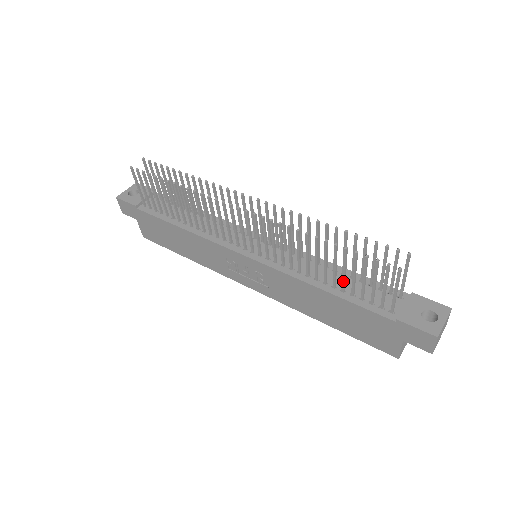
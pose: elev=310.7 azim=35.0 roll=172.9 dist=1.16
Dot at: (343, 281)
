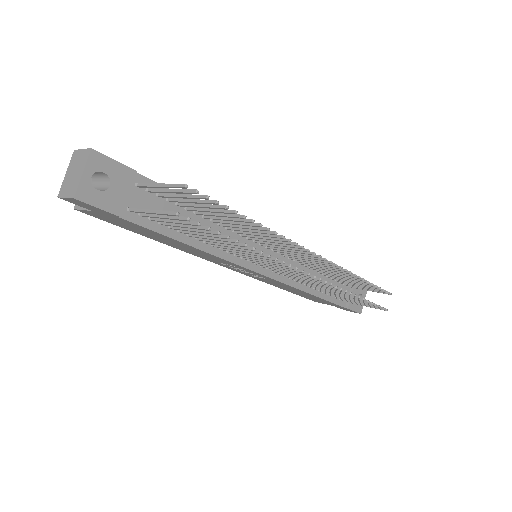
Dot at: (335, 295)
